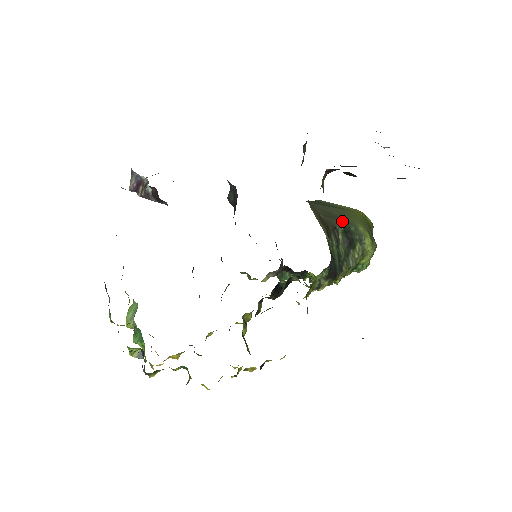
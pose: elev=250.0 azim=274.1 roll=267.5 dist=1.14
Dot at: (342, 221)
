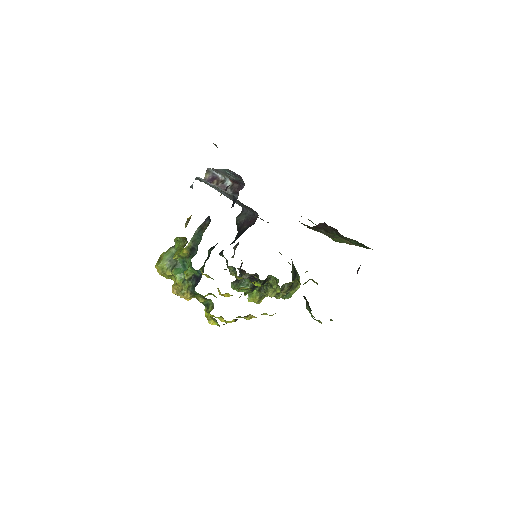
Dot at: occluded
